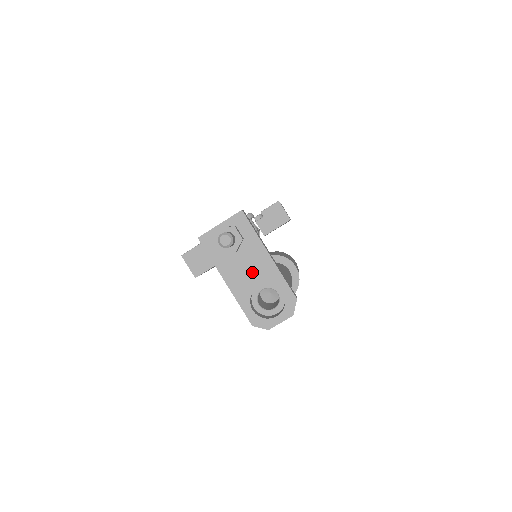
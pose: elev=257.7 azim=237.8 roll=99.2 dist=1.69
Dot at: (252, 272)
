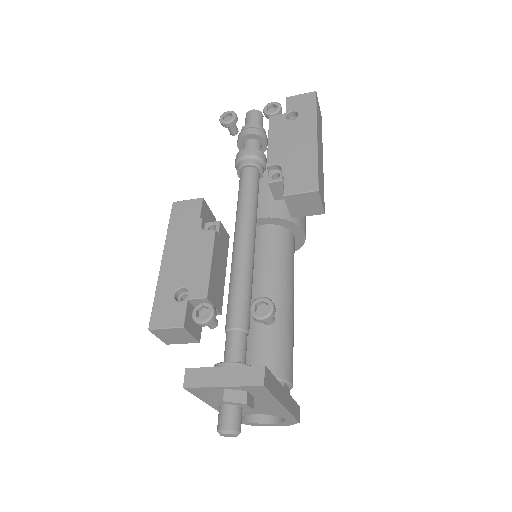
Dot at: (253, 409)
